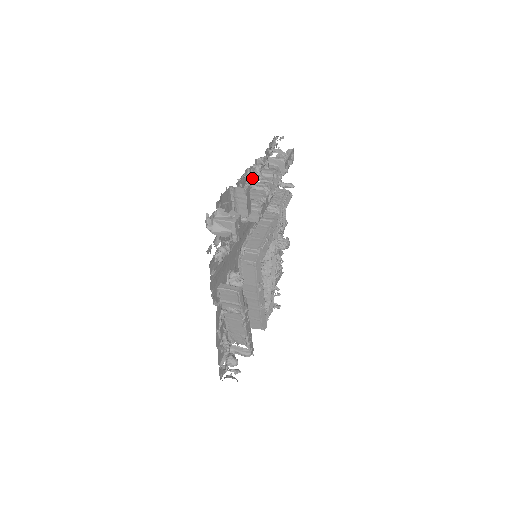
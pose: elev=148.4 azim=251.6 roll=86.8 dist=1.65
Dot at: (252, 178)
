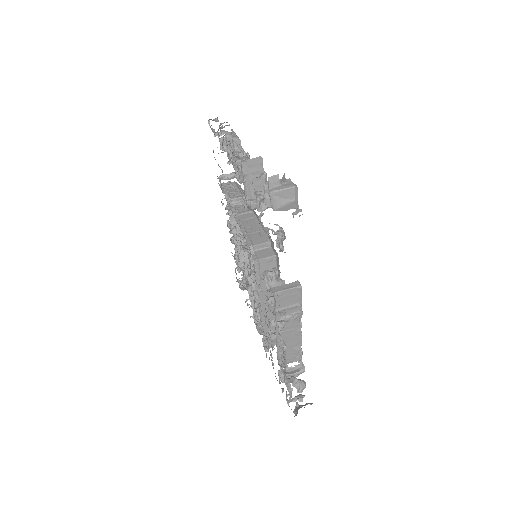
Dot at: occluded
